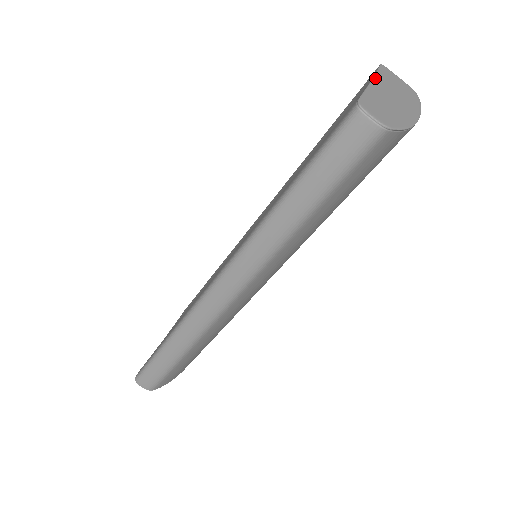
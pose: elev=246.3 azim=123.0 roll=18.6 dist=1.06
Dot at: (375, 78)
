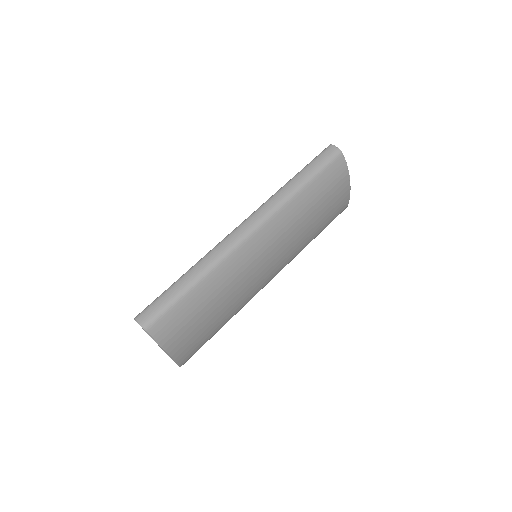
Dot at: occluded
